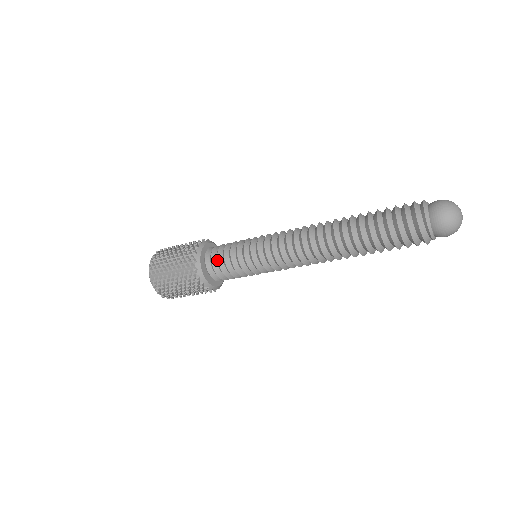
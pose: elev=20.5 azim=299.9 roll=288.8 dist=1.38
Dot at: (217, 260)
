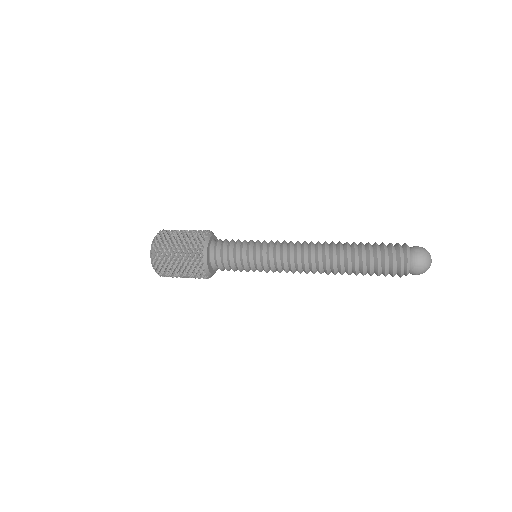
Dot at: (223, 265)
